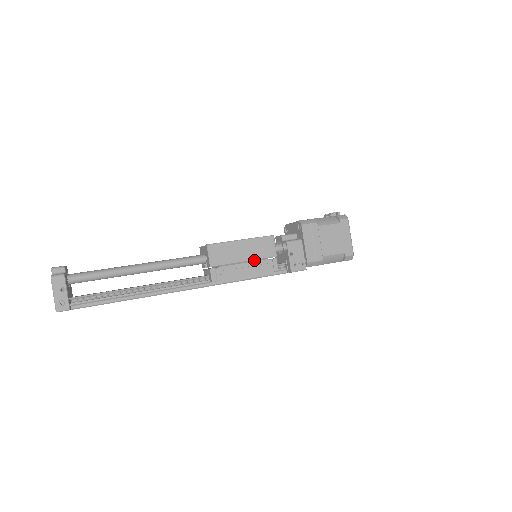
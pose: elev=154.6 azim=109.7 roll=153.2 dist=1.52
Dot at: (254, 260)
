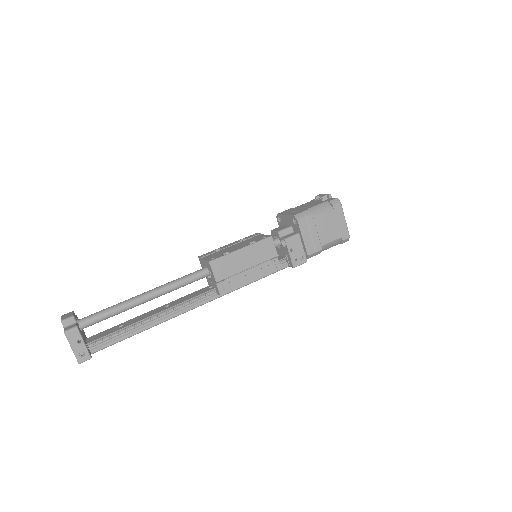
Dot at: (257, 265)
